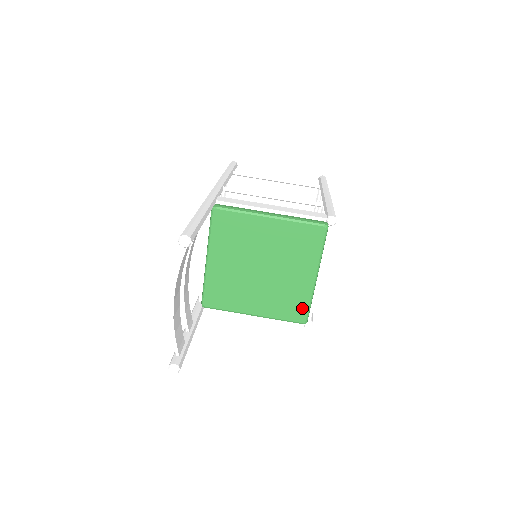
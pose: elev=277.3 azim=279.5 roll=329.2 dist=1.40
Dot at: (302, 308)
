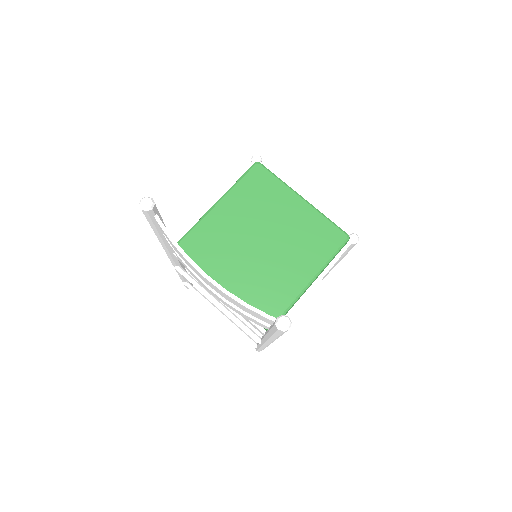
Dot at: (329, 229)
